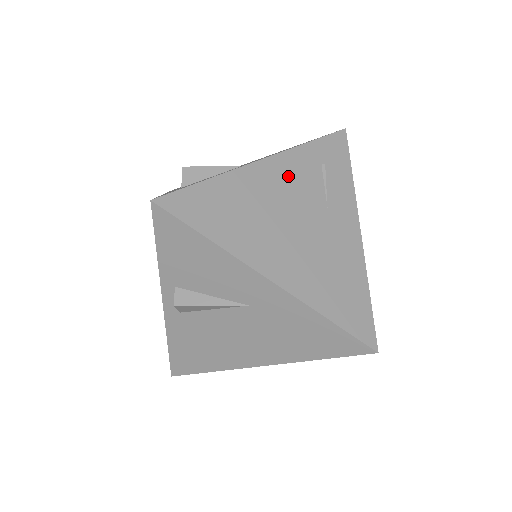
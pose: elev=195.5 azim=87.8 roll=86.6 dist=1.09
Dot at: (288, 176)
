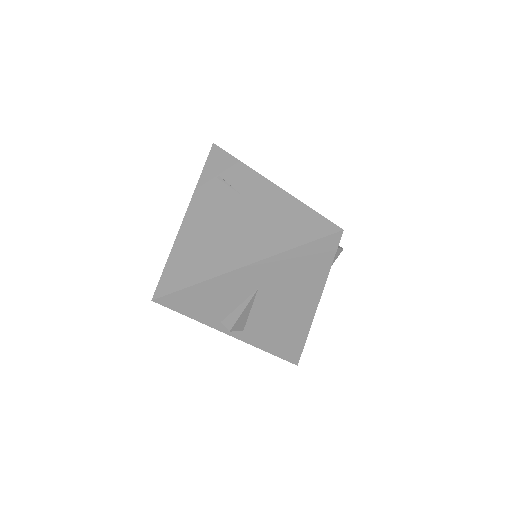
Dot at: (205, 207)
